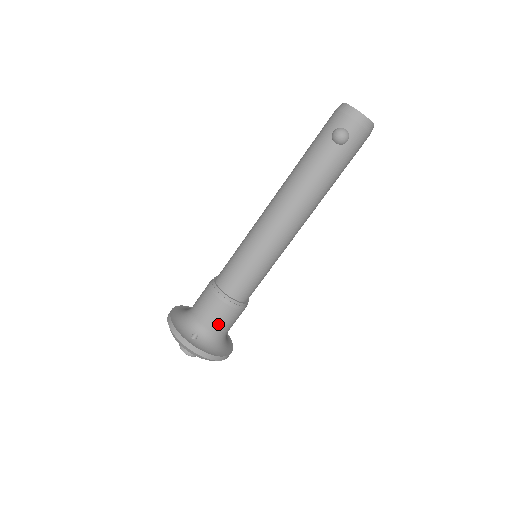
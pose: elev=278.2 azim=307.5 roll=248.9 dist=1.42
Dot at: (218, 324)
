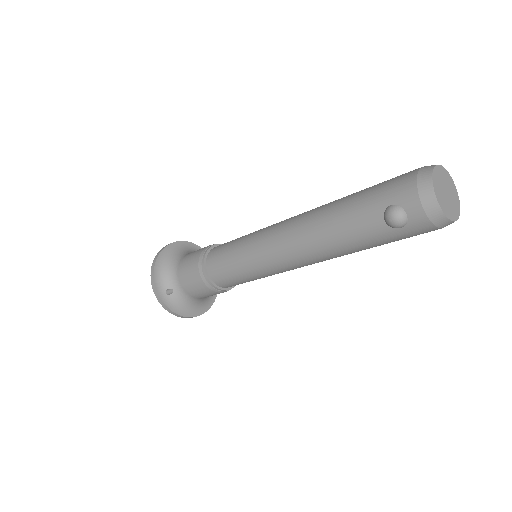
Dot at: (195, 293)
